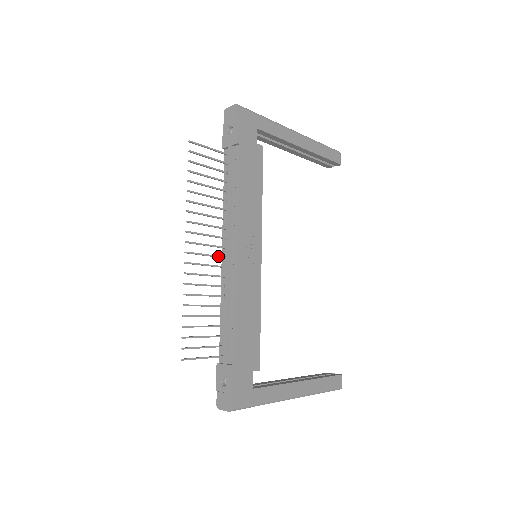
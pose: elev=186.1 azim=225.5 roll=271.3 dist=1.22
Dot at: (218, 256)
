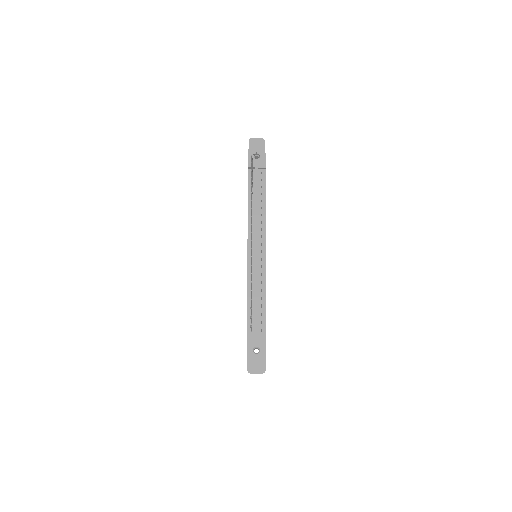
Dot at: occluded
